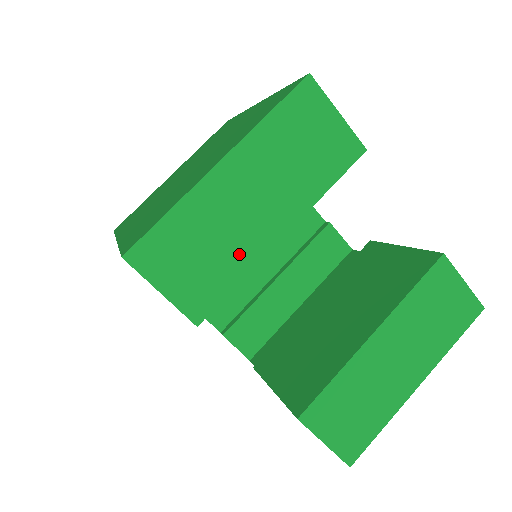
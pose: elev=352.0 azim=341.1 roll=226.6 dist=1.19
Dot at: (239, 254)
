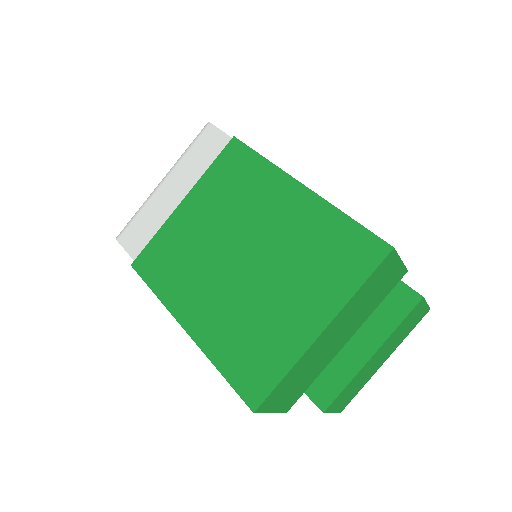
Dot at: (318, 368)
